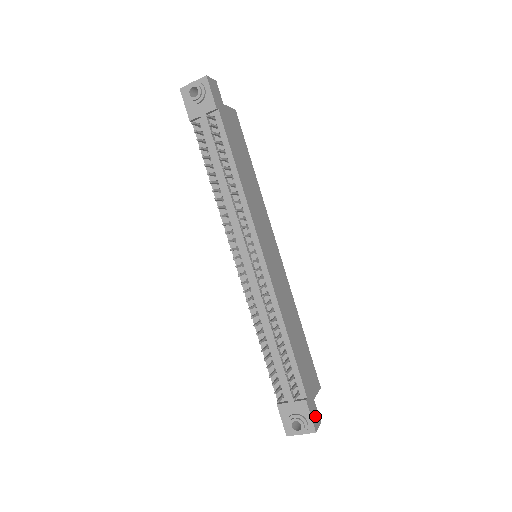
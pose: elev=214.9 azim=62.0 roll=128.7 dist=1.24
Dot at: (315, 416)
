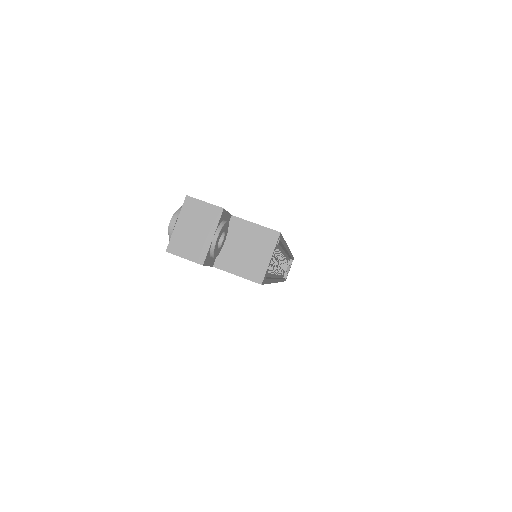
Dot at: occluded
